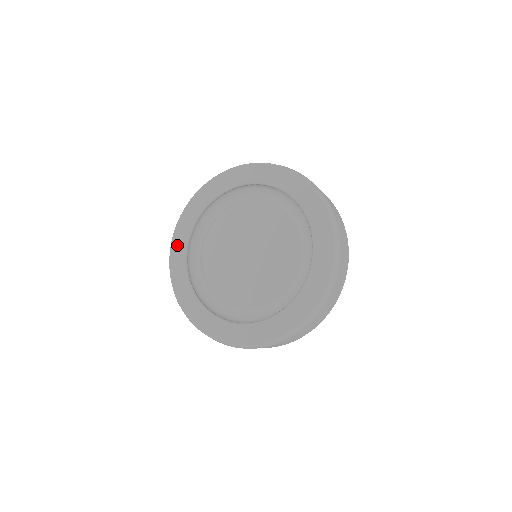
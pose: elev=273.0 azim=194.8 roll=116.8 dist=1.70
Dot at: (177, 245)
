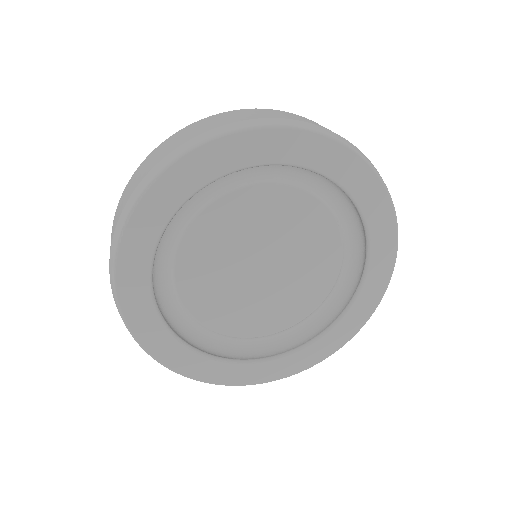
Dot at: (133, 304)
